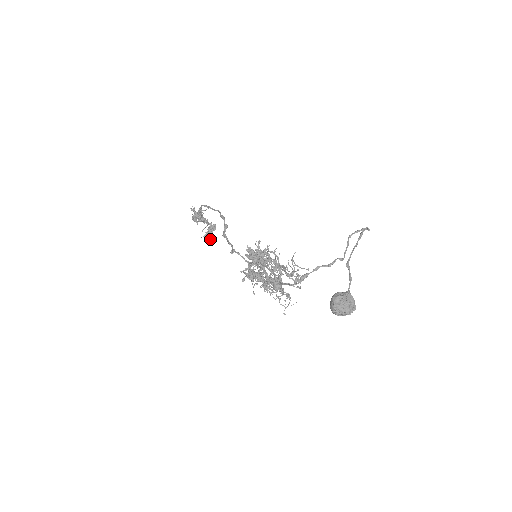
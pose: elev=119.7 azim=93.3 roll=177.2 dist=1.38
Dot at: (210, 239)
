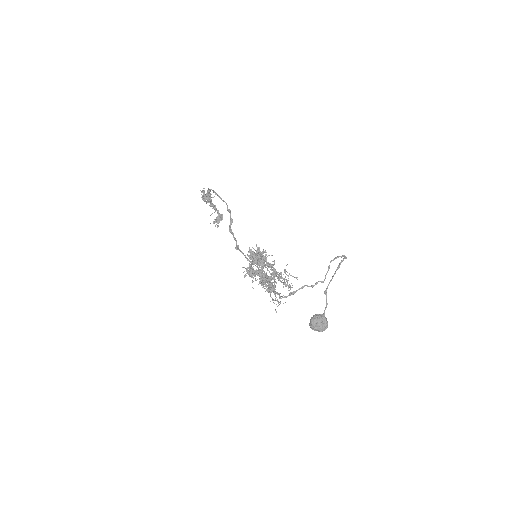
Dot at: occluded
